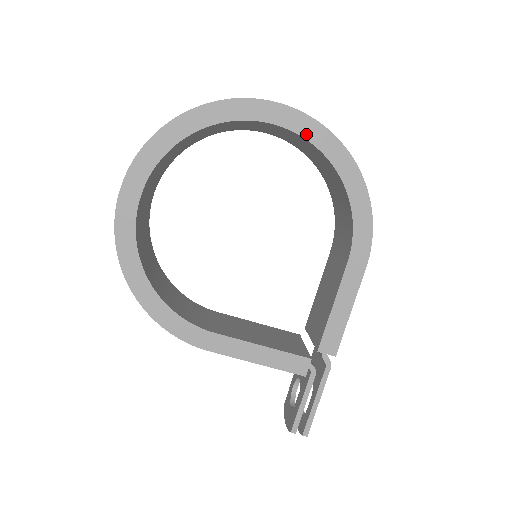
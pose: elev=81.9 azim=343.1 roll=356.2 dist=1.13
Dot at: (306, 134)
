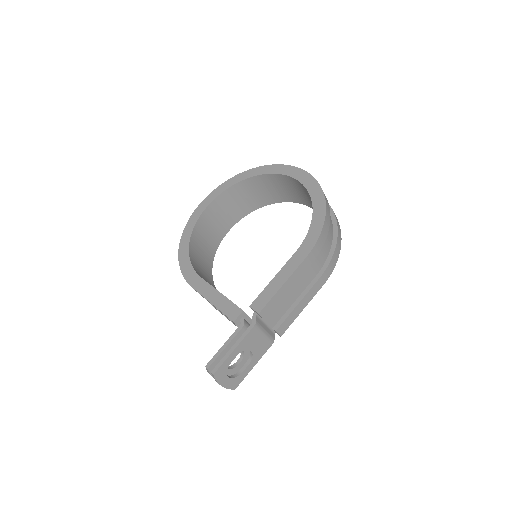
Dot at: (303, 182)
